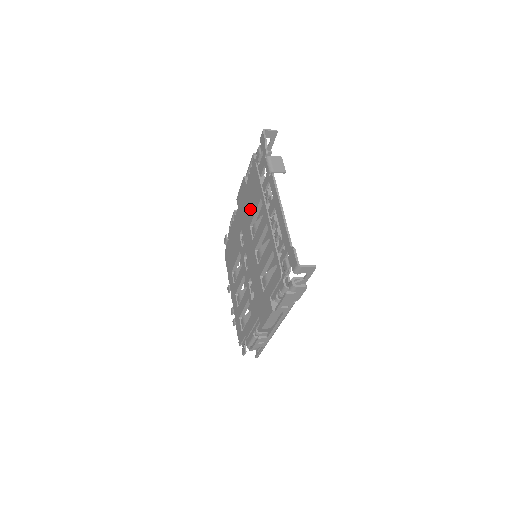
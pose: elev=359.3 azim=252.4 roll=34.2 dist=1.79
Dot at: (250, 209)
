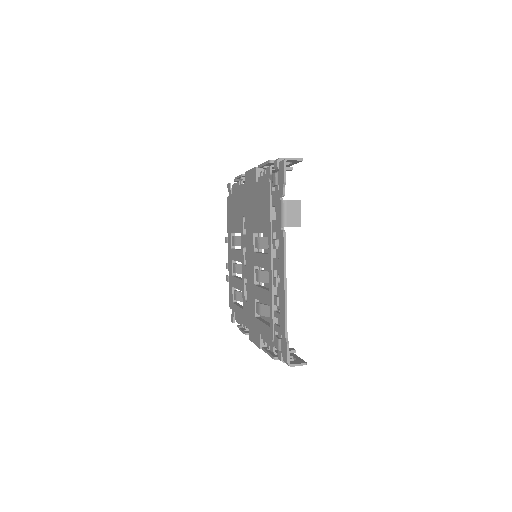
Dot at: (256, 218)
